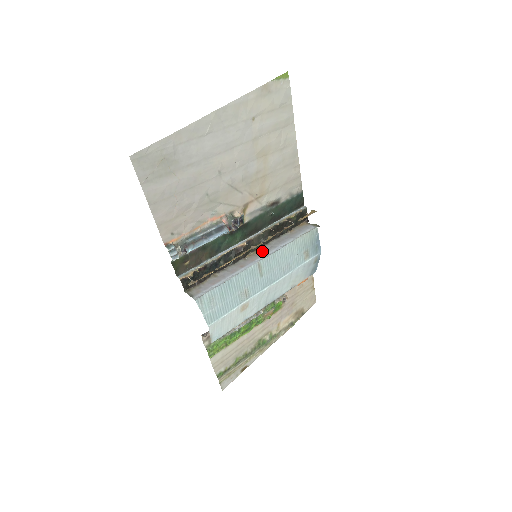
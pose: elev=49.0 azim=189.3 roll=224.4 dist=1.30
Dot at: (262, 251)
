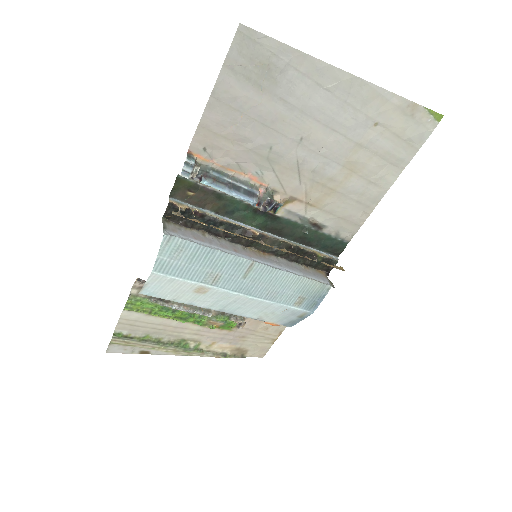
Dot at: (266, 257)
